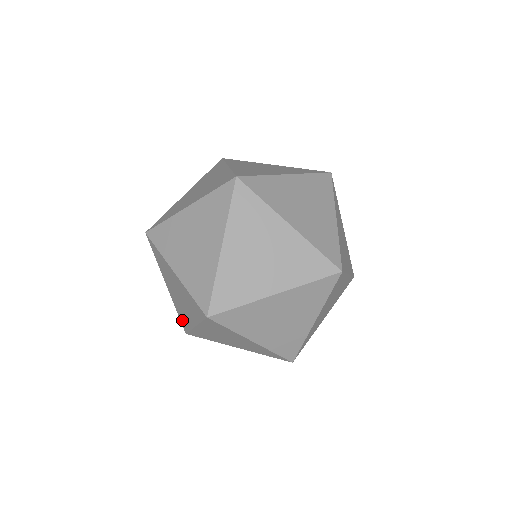
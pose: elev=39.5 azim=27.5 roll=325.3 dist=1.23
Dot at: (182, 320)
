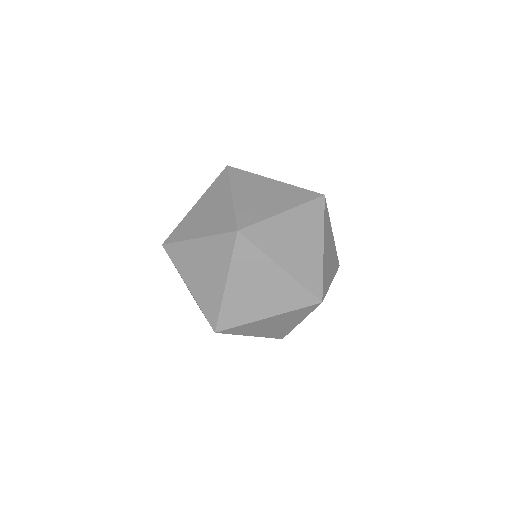
Dot at: (209, 312)
